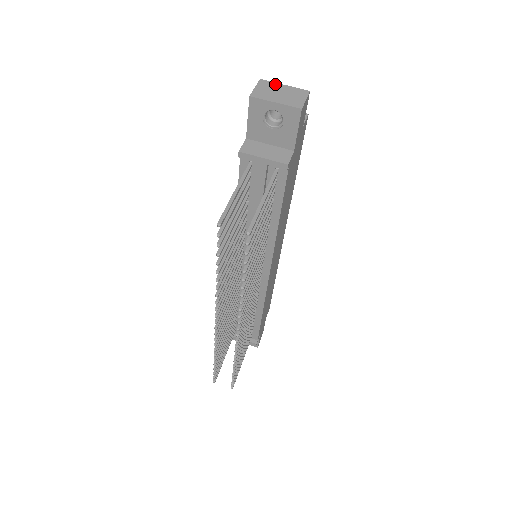
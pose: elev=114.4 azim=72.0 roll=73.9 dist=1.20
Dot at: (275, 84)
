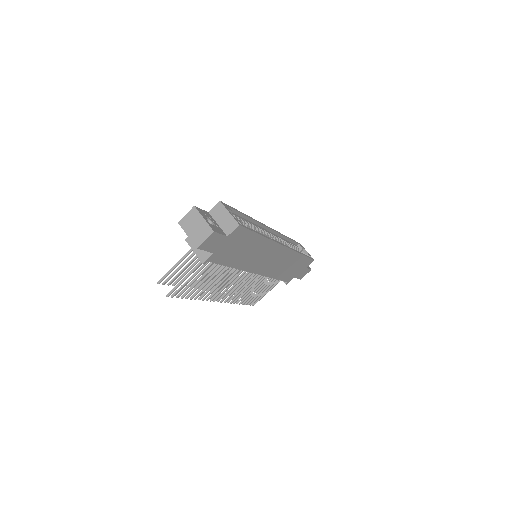
Dot at: (199, 215)
